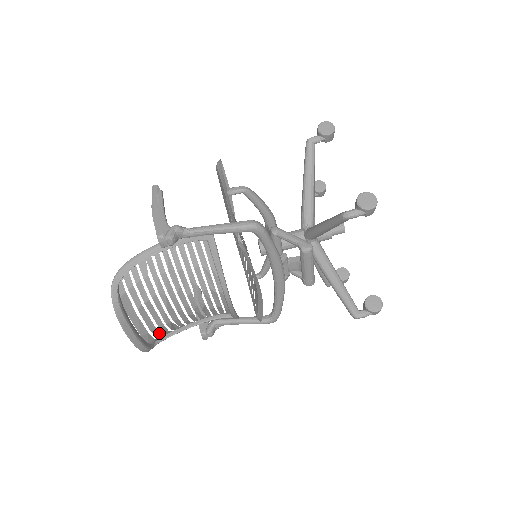
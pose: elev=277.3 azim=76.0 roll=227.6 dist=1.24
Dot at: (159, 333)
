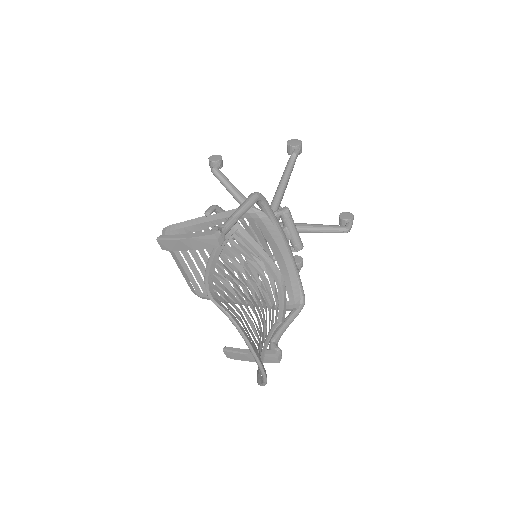
Dot at: occluded
